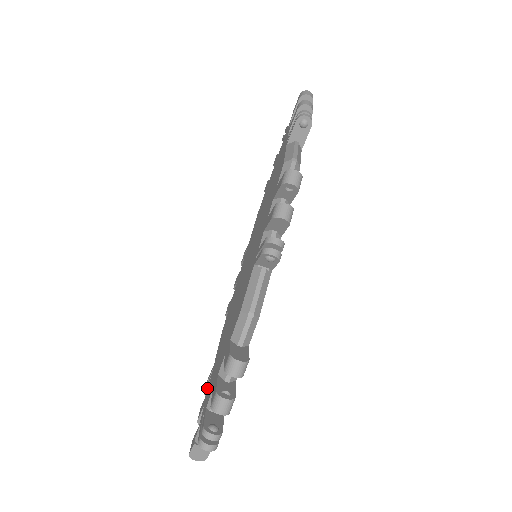
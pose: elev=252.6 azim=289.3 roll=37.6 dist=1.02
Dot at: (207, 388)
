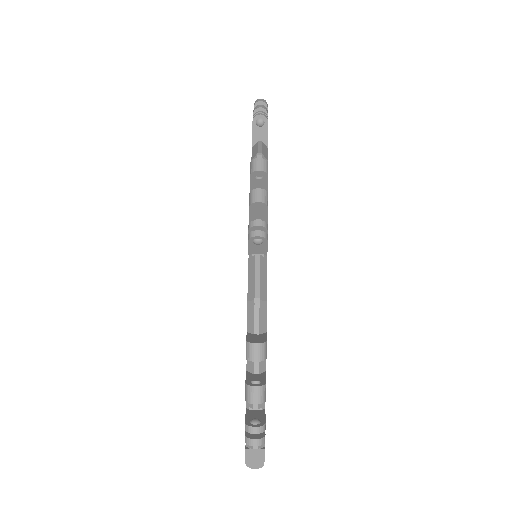
Dot at: occluded
